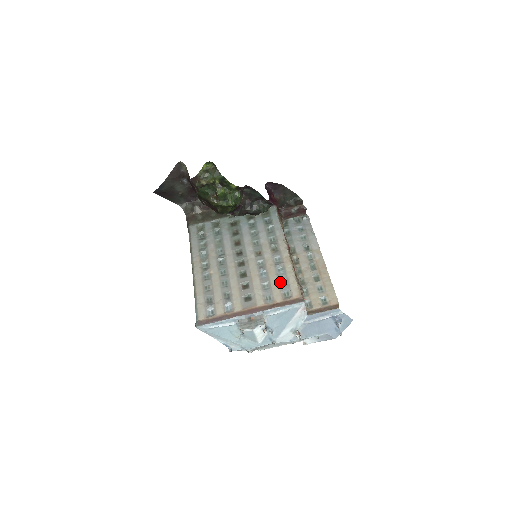
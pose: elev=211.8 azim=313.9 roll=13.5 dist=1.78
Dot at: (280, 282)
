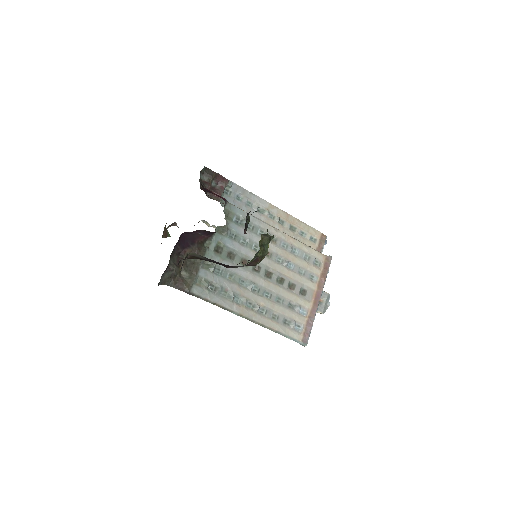
Dot at: (305, 259)
